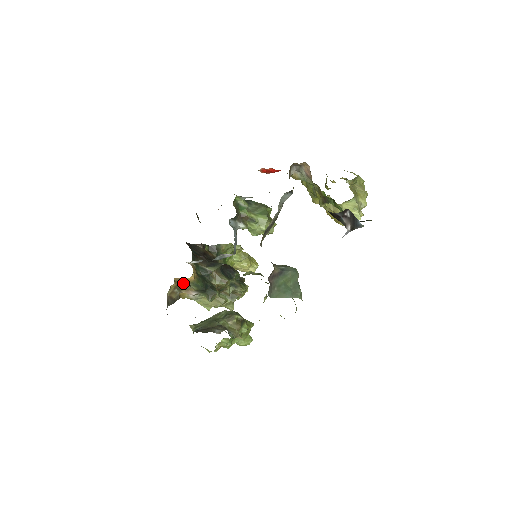
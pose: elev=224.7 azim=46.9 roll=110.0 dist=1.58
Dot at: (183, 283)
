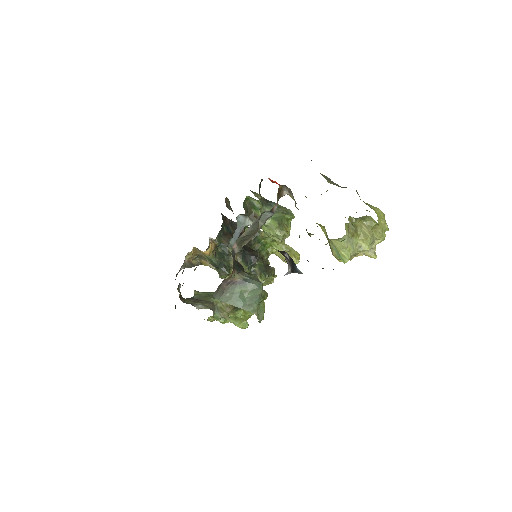
Dot at: (201, 254)
